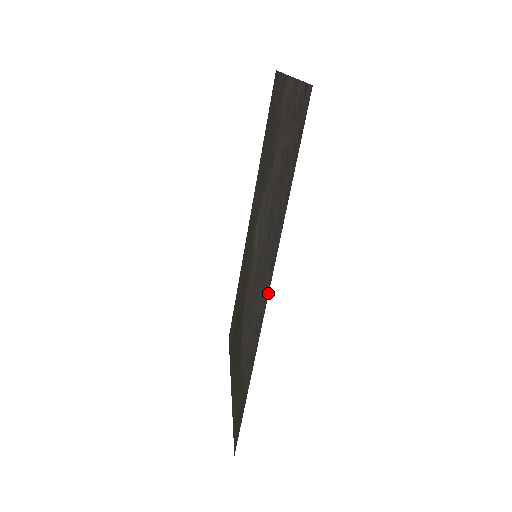
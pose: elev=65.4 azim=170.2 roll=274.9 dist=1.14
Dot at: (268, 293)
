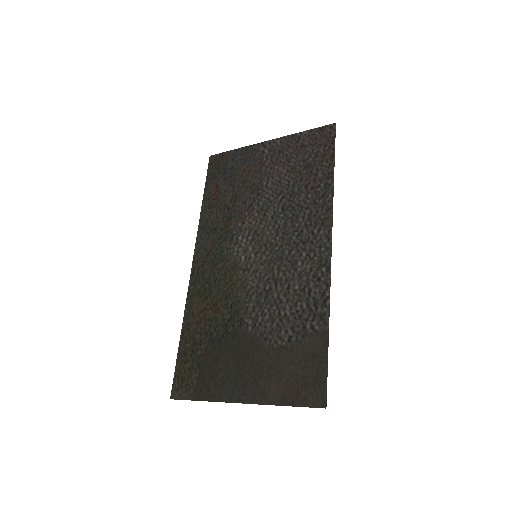
Dot at: (331, 237)
